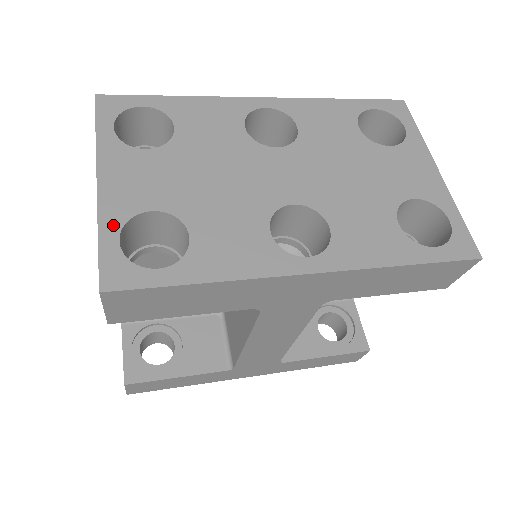
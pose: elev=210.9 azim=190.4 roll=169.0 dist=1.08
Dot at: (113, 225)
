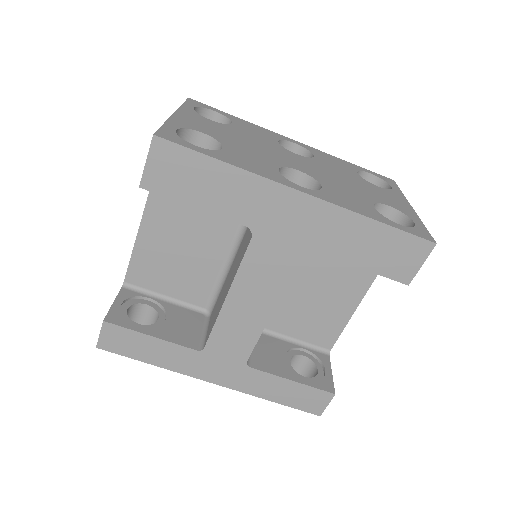
Dot at: (175, 125)
